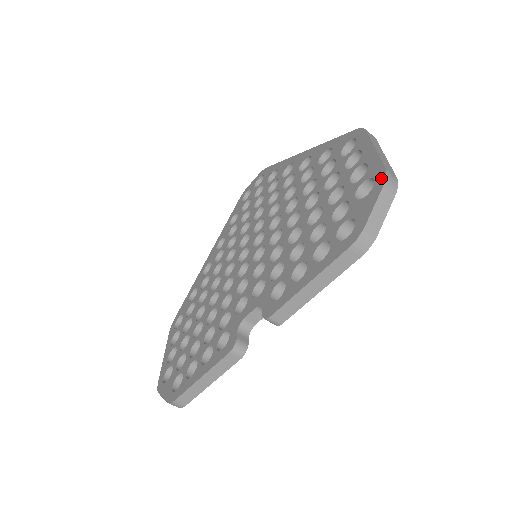
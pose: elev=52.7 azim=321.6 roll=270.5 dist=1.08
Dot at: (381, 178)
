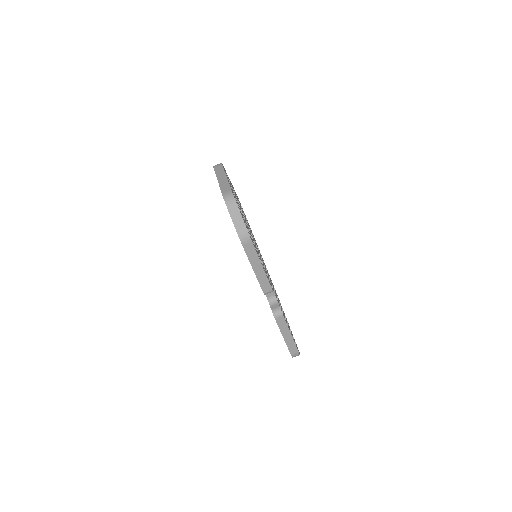
Dot at: occluded
